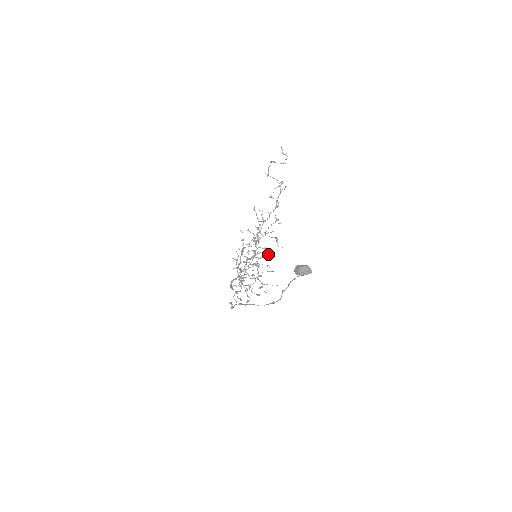
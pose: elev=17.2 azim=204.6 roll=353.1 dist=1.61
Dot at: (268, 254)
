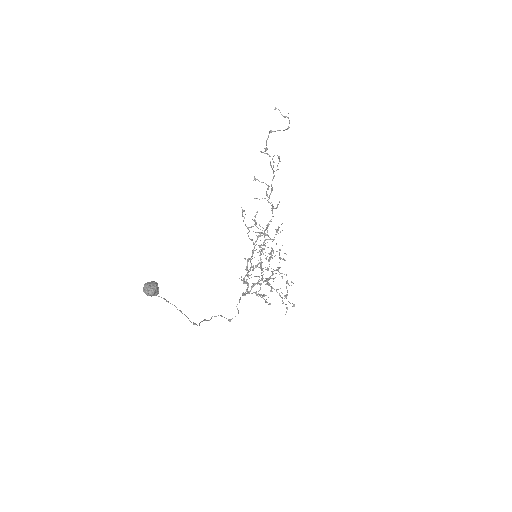
Dot at: occluded
